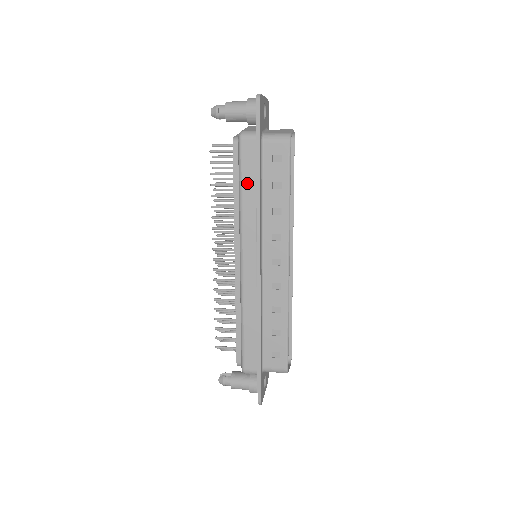
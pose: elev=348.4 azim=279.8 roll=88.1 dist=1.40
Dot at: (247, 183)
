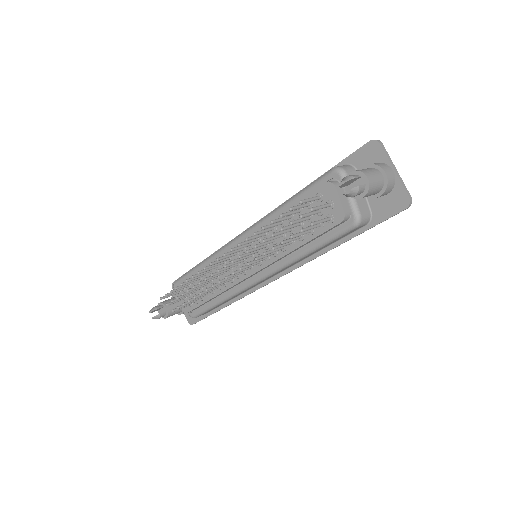
Dot at: occluded
